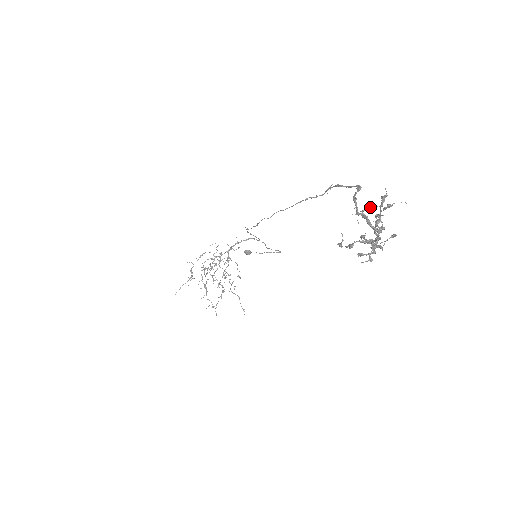
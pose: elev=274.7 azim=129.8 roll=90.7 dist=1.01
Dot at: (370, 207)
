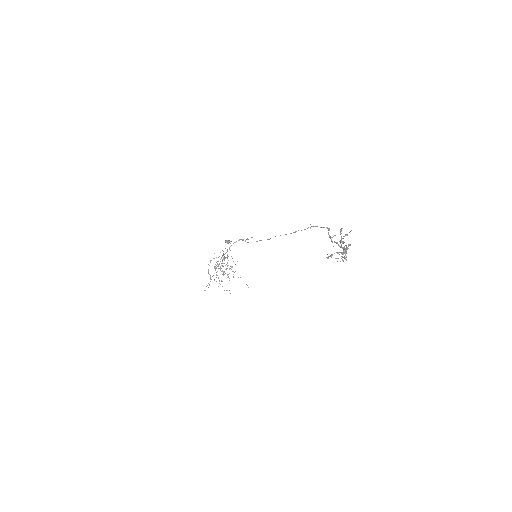
Dot at: occluded
